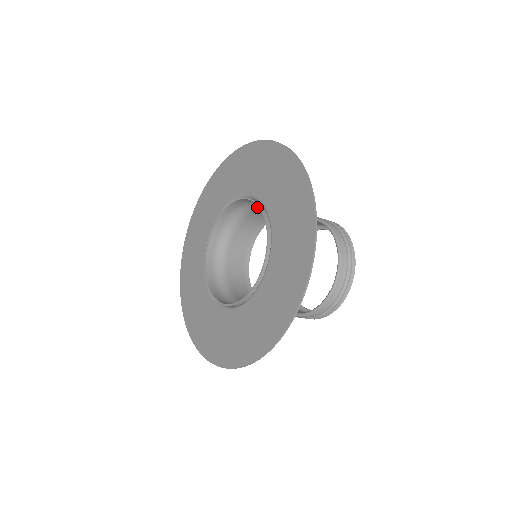
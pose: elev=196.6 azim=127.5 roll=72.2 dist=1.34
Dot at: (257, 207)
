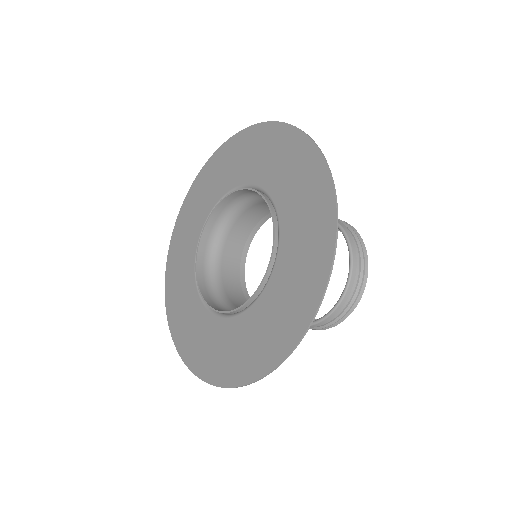
Dot at: occluded
